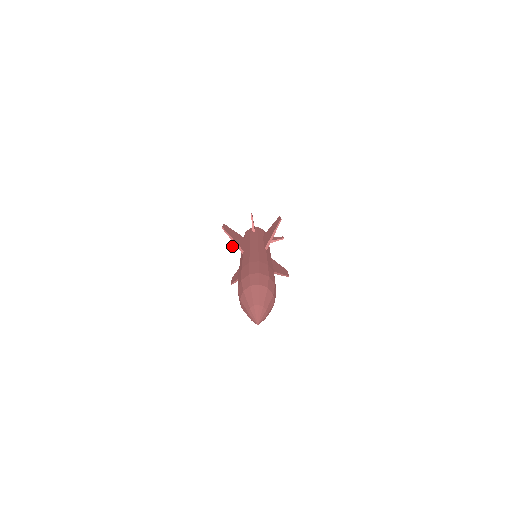
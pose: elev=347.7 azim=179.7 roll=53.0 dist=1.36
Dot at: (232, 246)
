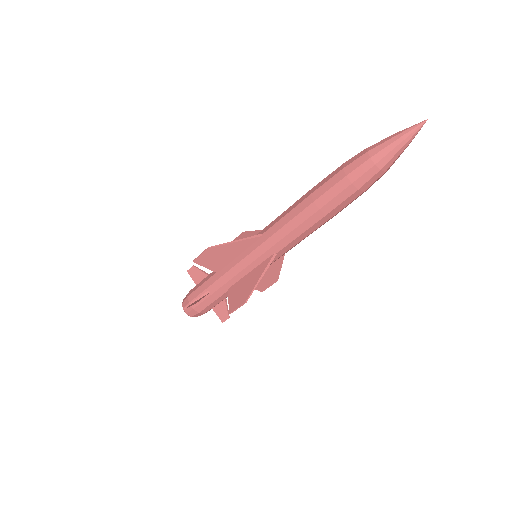
Dot at: (197, 299)
